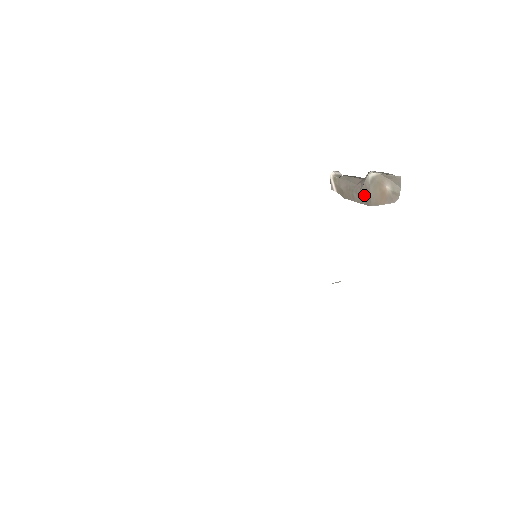
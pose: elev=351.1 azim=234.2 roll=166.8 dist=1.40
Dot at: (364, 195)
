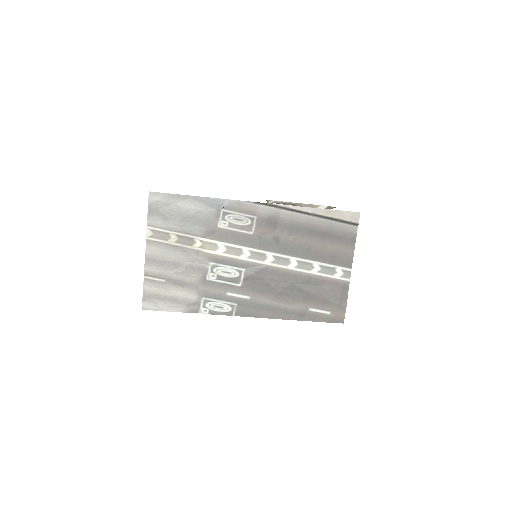
Dot at: occluded
